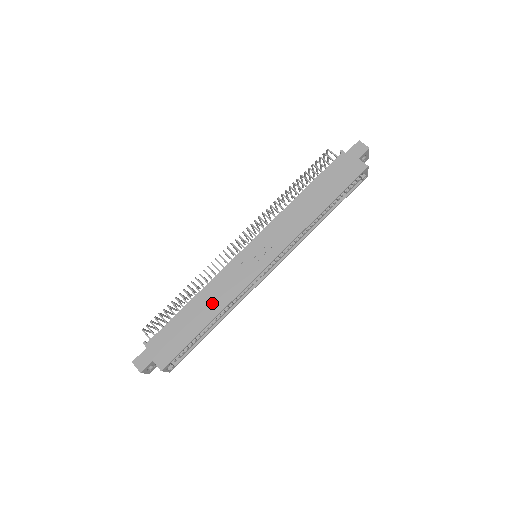
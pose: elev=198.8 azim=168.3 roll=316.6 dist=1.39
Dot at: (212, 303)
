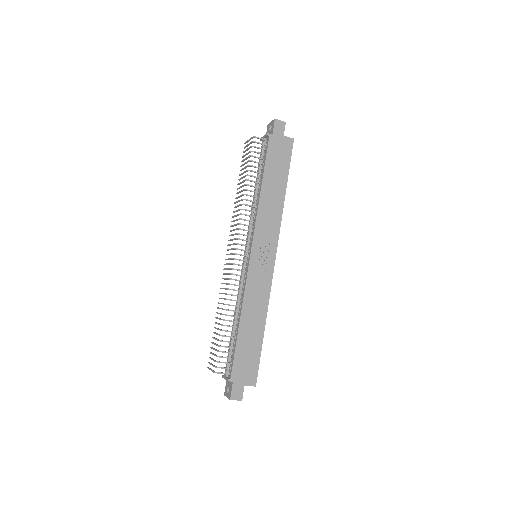
Dot at: (256, 314)
